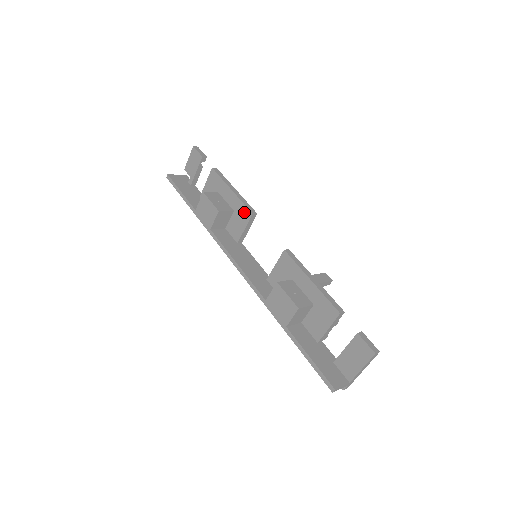
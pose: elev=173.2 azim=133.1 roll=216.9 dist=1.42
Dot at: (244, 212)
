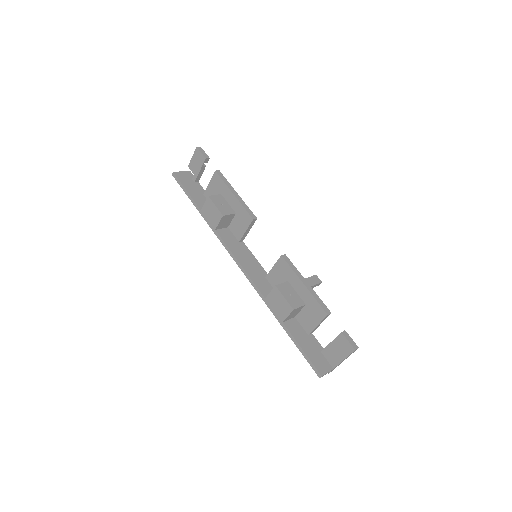
Dot at: (245, 216)
